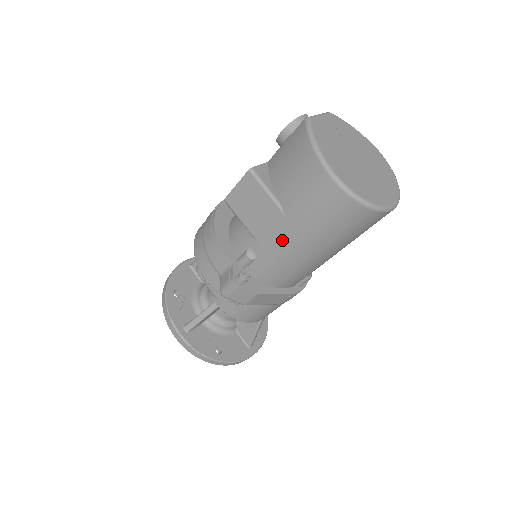
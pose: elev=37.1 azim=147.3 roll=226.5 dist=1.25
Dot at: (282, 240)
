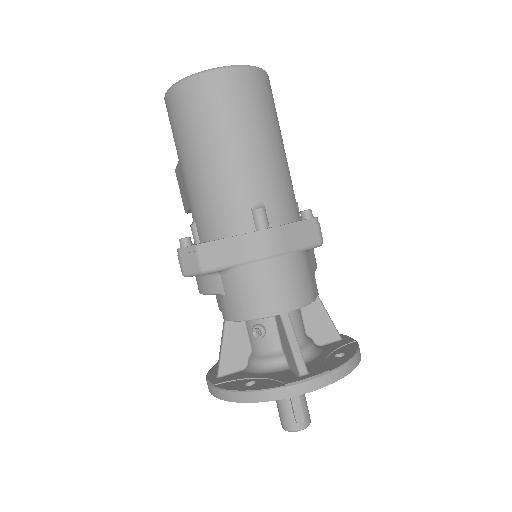
Dot at: (186, 180)
